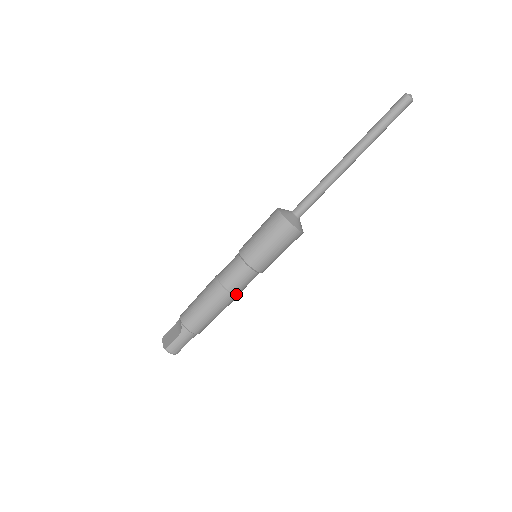
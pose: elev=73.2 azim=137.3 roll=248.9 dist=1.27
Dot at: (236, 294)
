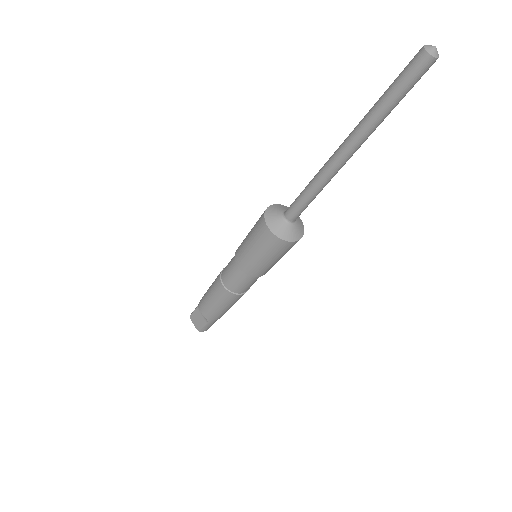
Dot at: occluded
